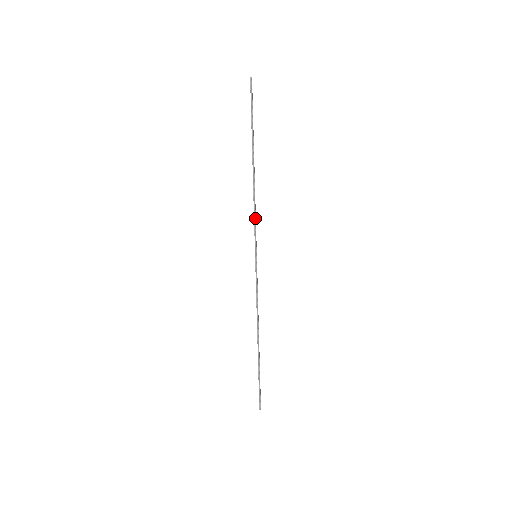
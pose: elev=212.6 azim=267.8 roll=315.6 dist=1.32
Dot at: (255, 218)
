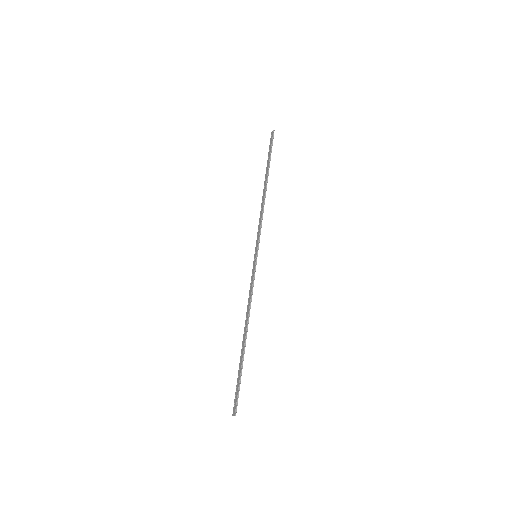
Dot at: (261, 224)
